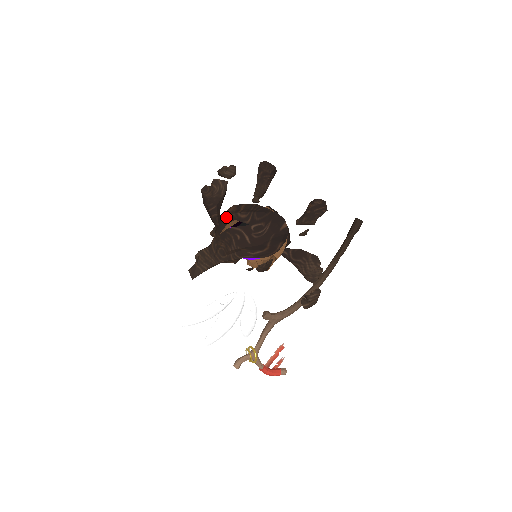
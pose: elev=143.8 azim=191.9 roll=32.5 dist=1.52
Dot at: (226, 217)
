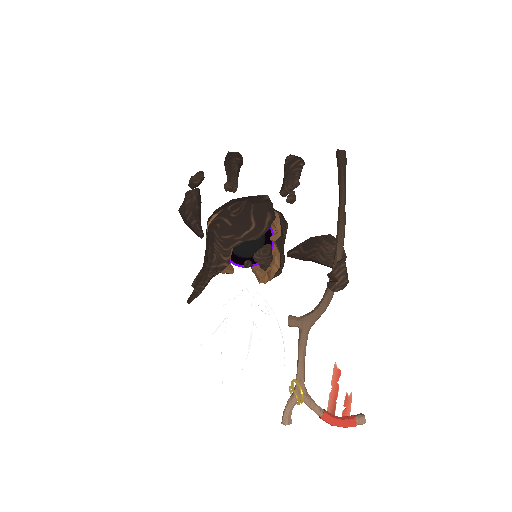
Dot at: (207, 221)
